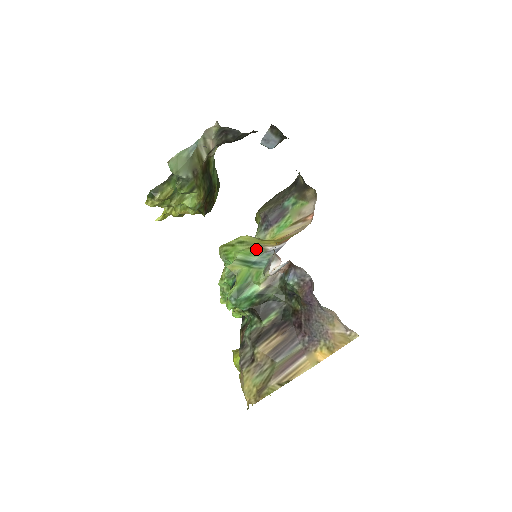
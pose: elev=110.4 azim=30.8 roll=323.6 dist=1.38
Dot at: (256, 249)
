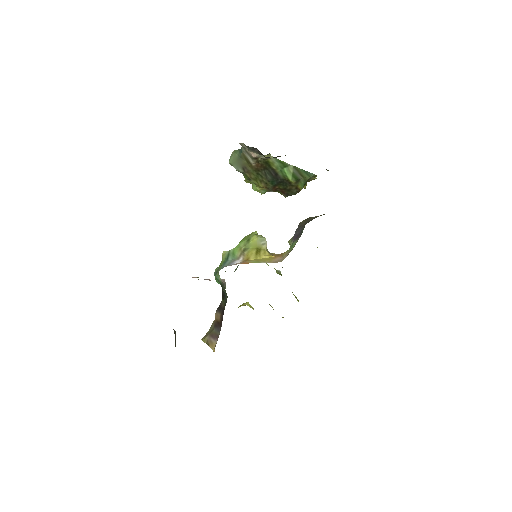
Dot at: (239, 253)
